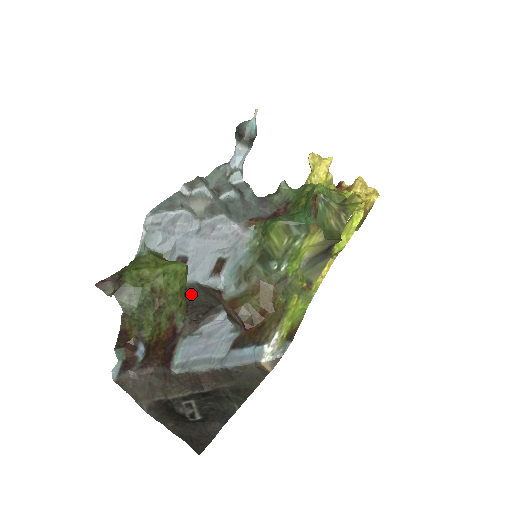
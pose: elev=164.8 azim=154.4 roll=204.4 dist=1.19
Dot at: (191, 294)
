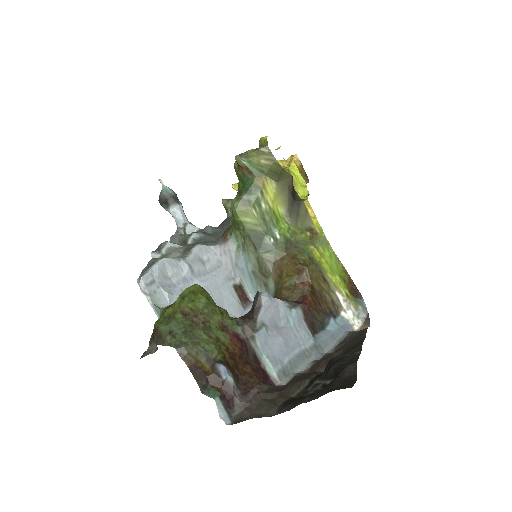
Dot at: occluded
